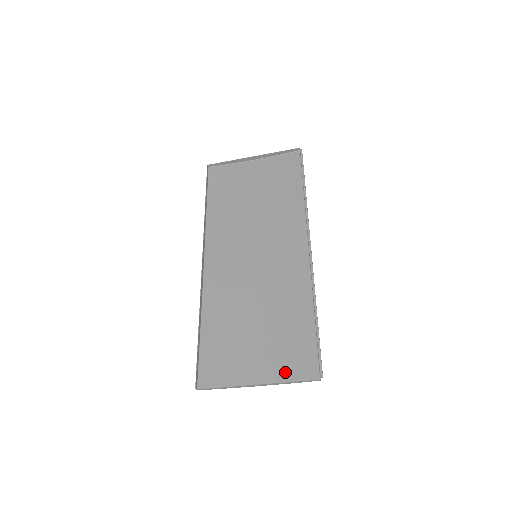
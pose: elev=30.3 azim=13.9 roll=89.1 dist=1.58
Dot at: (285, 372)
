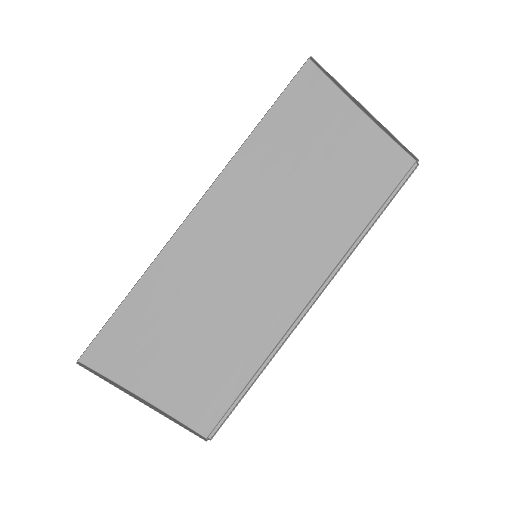
Dot at: (181, 407)
